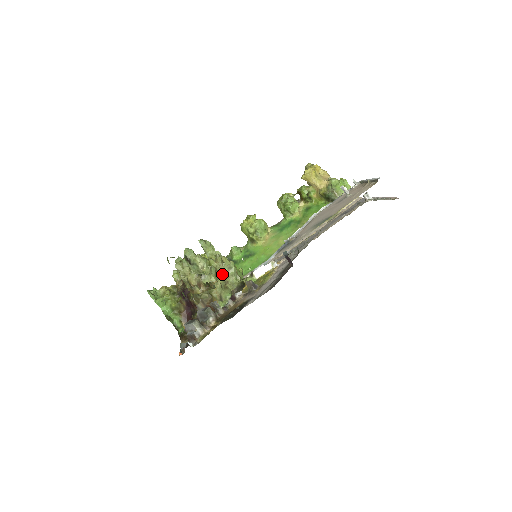
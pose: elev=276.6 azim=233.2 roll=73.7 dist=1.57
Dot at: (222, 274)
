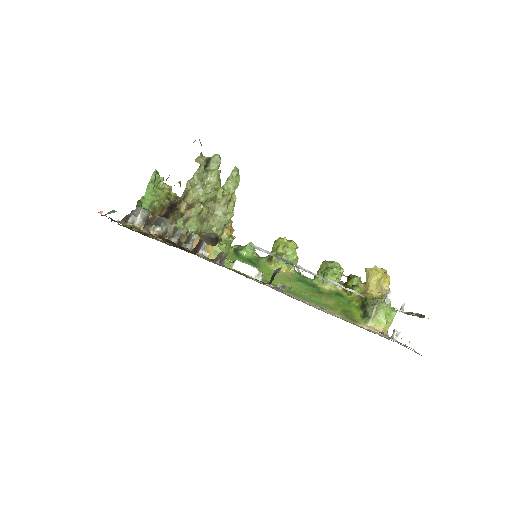
Dot at: (214, 210)
